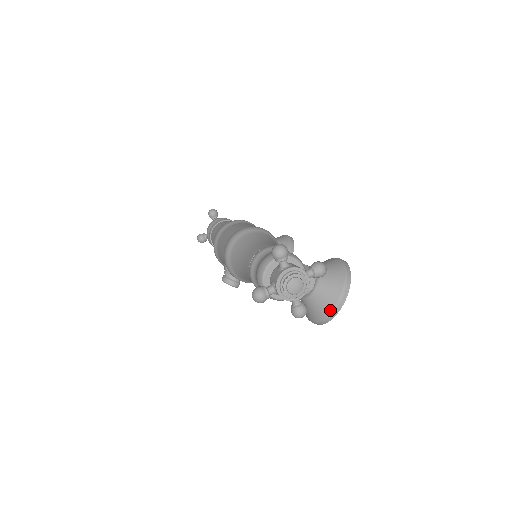
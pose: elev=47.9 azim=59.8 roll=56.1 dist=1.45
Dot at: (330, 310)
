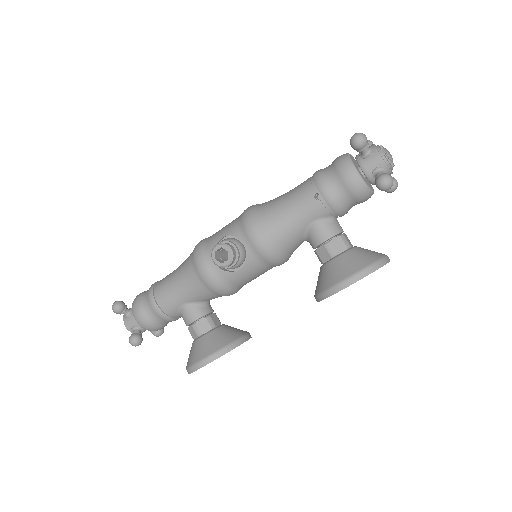
Dot at: (378, 257)
